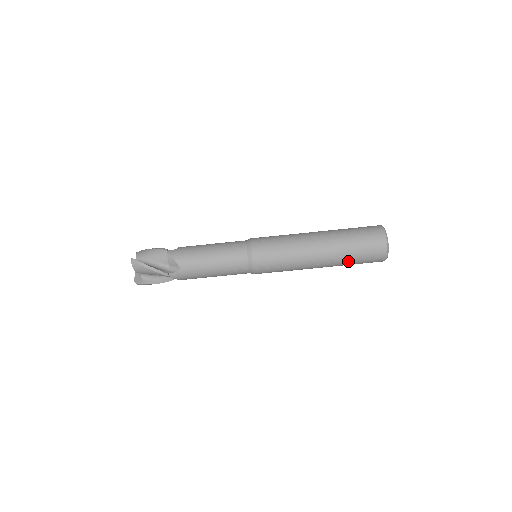
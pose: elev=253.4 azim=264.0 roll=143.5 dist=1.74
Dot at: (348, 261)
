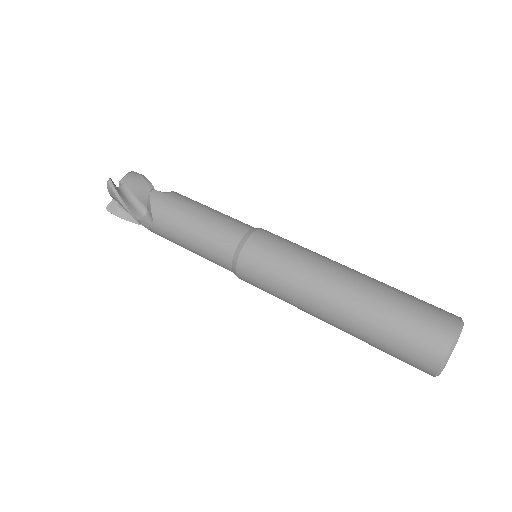
Dot at: (388, 305)
